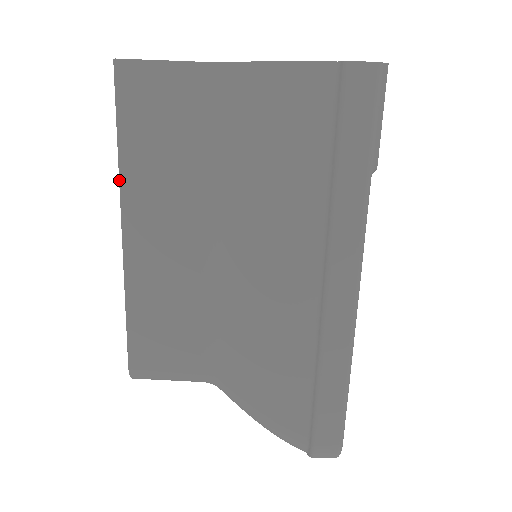
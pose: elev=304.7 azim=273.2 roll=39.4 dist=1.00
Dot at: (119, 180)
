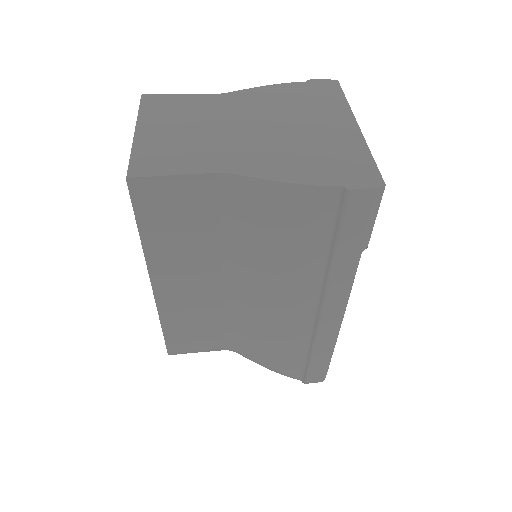
Dot at: occluded
